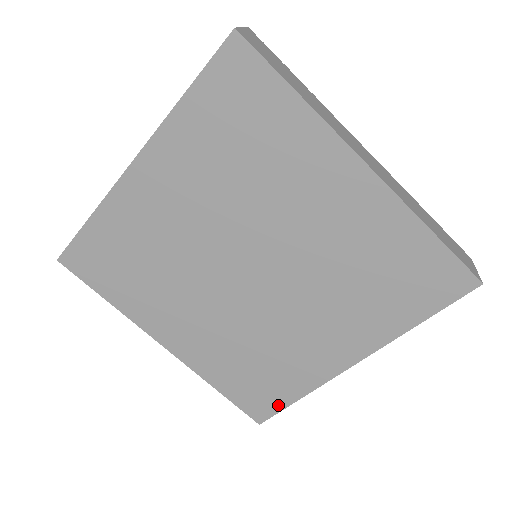
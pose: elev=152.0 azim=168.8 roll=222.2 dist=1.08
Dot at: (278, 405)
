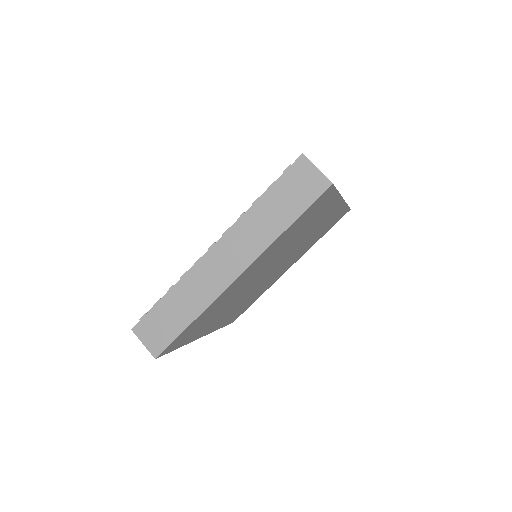
Dot at: (247, 308)
